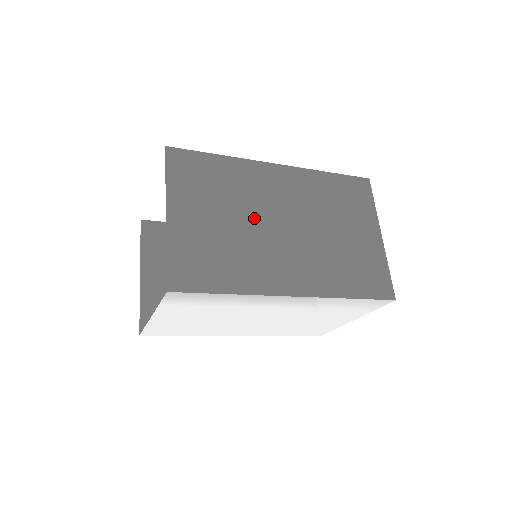
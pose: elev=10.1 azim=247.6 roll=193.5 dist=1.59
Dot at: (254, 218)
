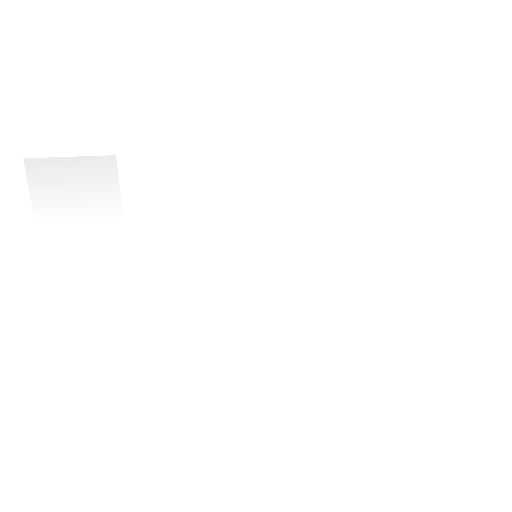
Dot at: occluded
